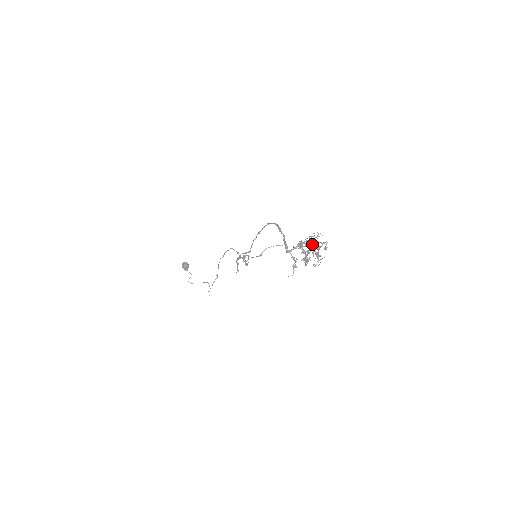
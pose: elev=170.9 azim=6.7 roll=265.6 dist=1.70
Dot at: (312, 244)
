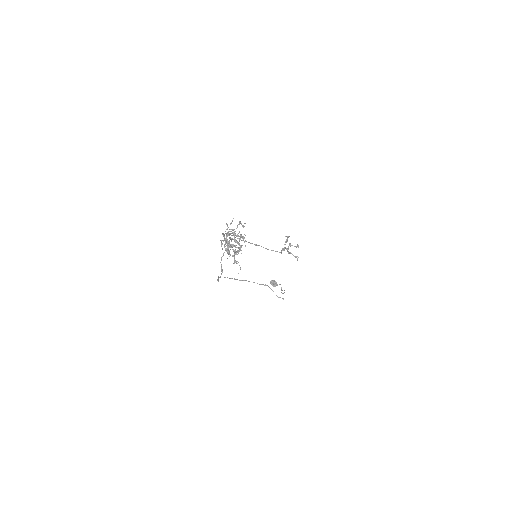
Dot at: occluded
